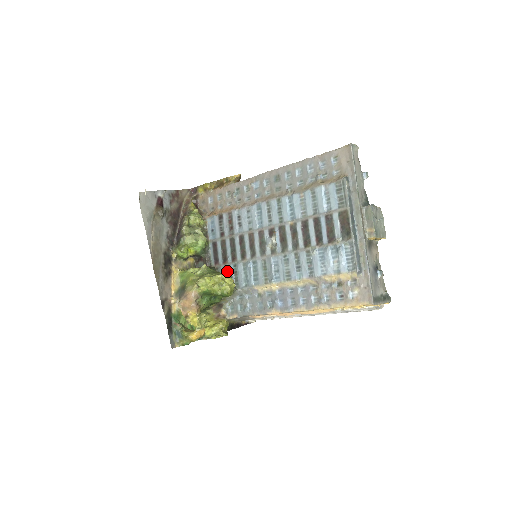
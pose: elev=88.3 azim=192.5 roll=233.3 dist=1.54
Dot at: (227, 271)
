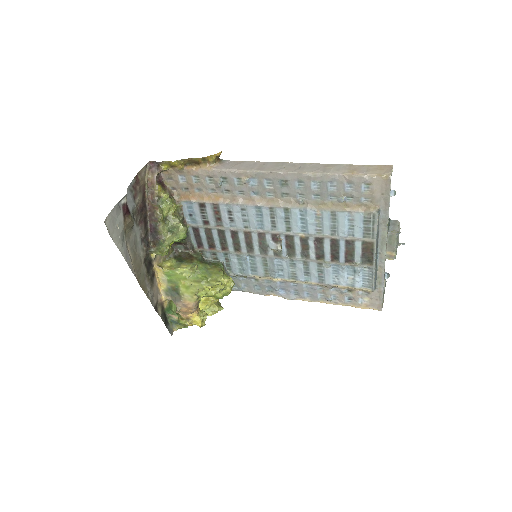
Dot at: (215, 256)
